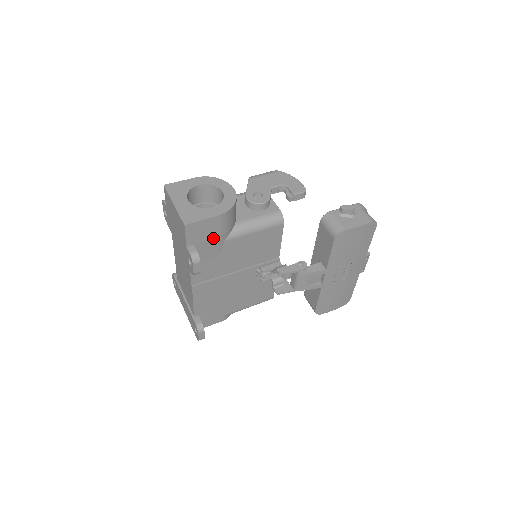
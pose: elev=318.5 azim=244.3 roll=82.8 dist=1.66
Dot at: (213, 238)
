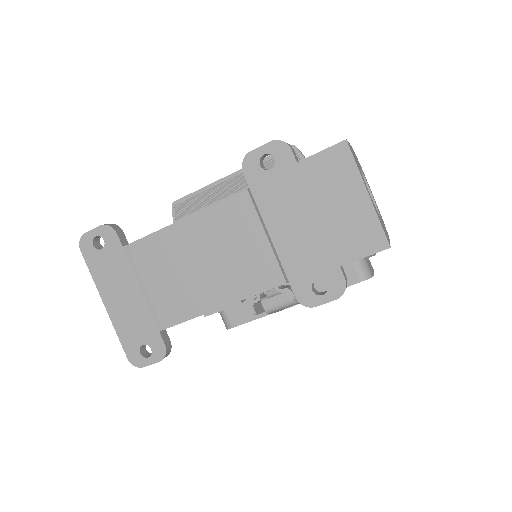
Dot at: occluded
